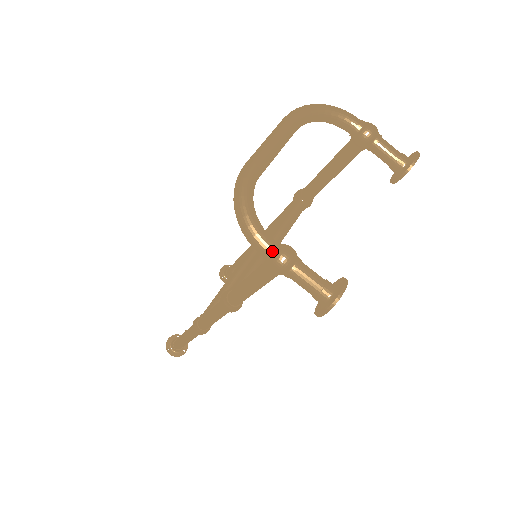
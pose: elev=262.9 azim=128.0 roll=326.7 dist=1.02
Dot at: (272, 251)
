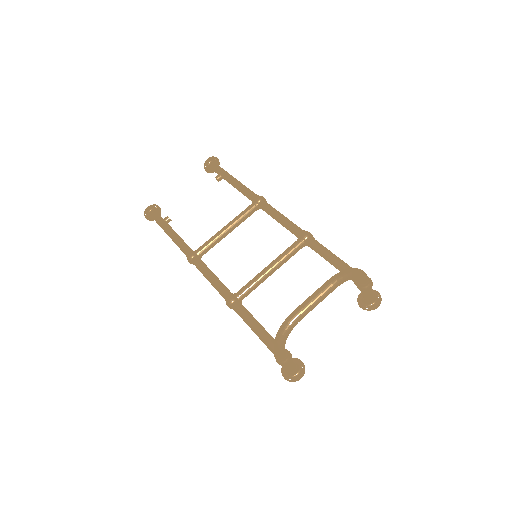
Dot at: (283, 360)
